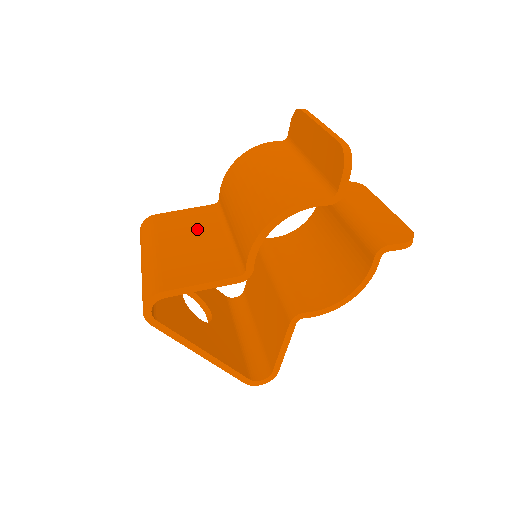
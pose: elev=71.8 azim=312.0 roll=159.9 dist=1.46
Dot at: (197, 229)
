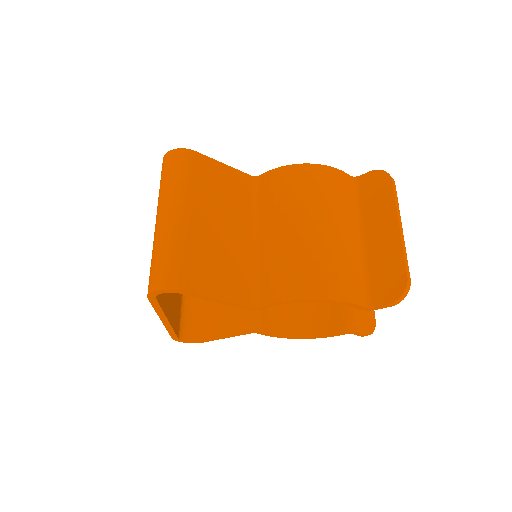
Dot at: (230, 209)
